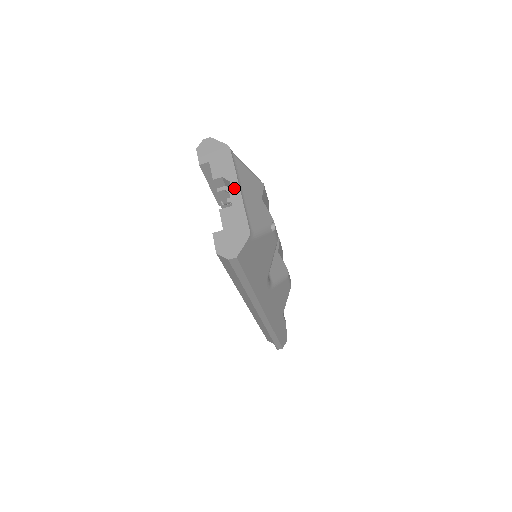
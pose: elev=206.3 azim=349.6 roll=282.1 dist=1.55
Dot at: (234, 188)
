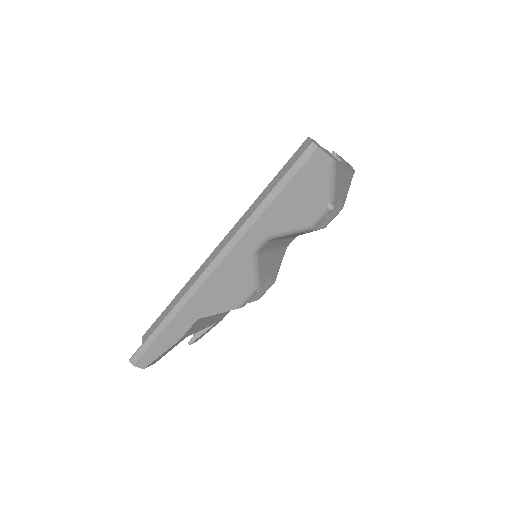
Dot at: occluded
